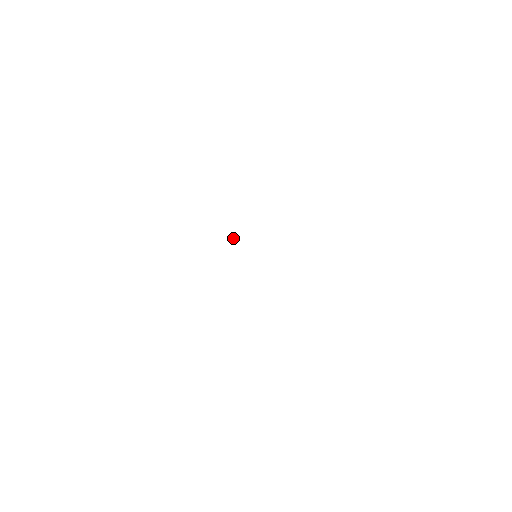
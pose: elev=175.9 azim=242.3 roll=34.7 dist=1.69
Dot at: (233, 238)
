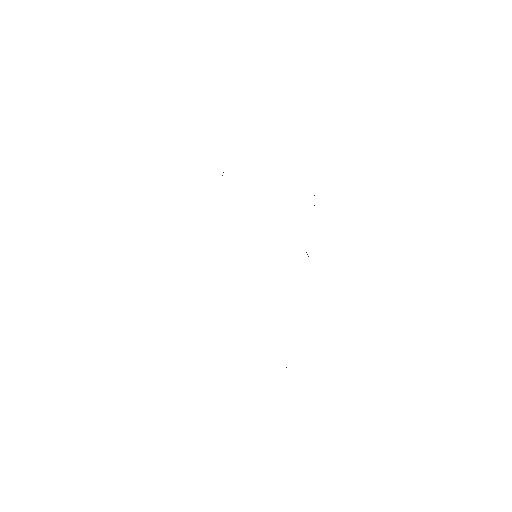
Dot at: occluded
